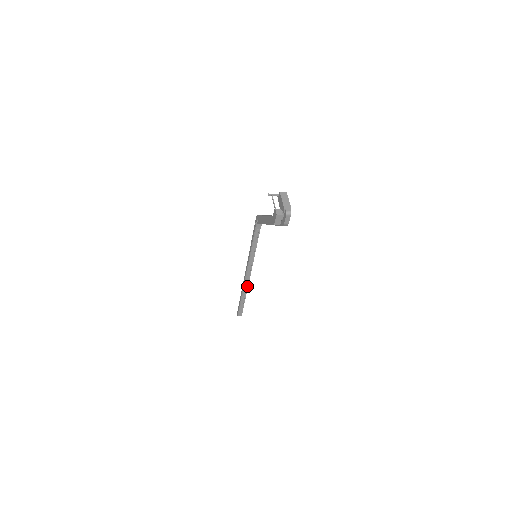
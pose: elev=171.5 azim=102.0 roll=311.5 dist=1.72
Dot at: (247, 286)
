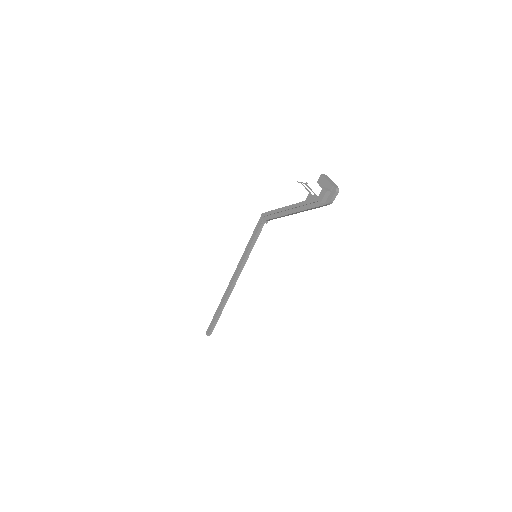
Dot at: (228, 297)
